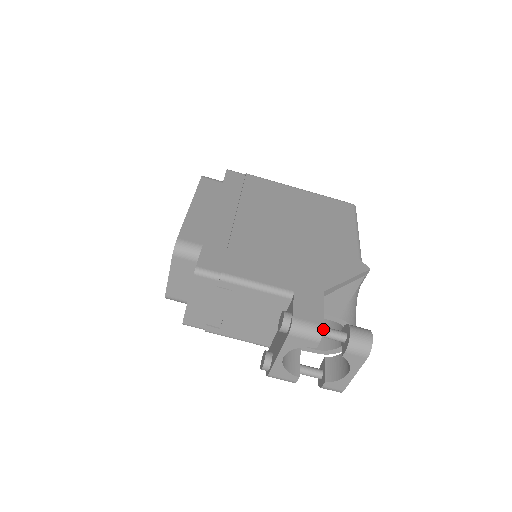
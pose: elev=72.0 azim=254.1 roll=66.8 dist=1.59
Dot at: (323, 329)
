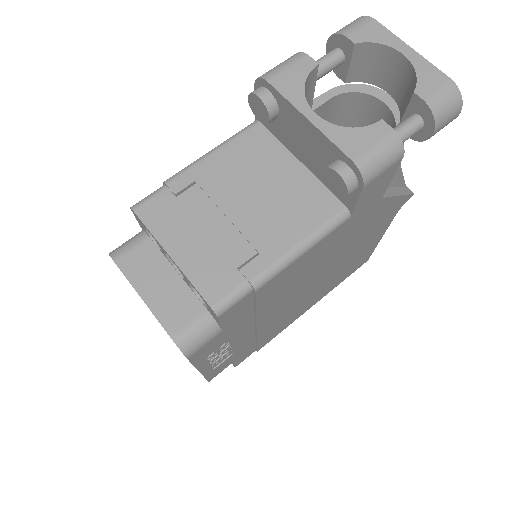
Dot at: occluded
